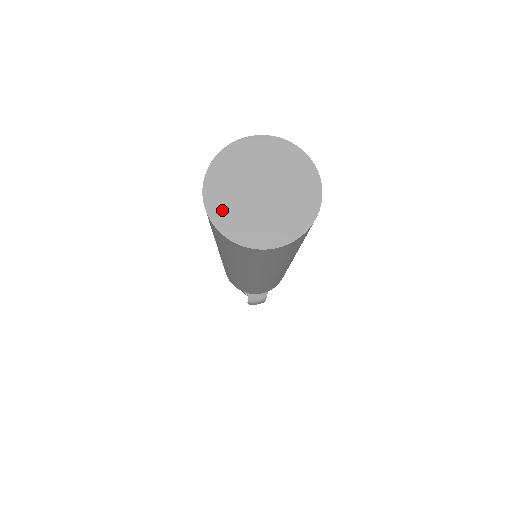
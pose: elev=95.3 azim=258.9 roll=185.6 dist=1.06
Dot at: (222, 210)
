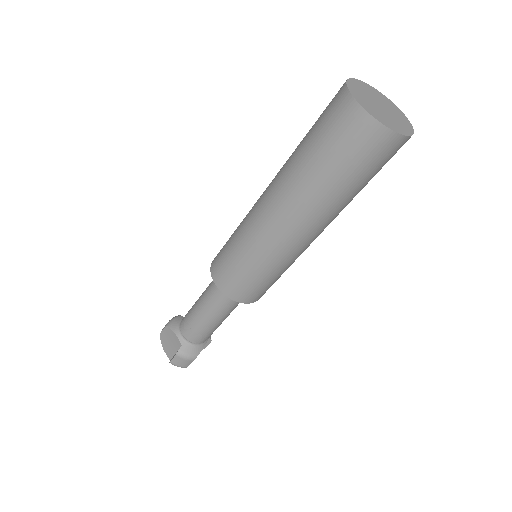
Dot at: (358, 96)
